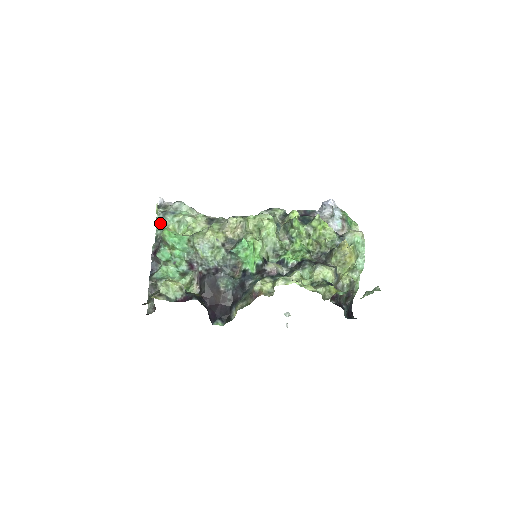
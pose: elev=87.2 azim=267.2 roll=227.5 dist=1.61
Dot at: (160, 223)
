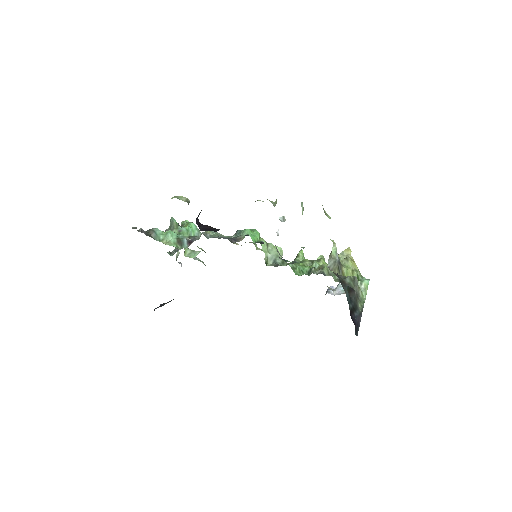
Dot at: (174, 252)
